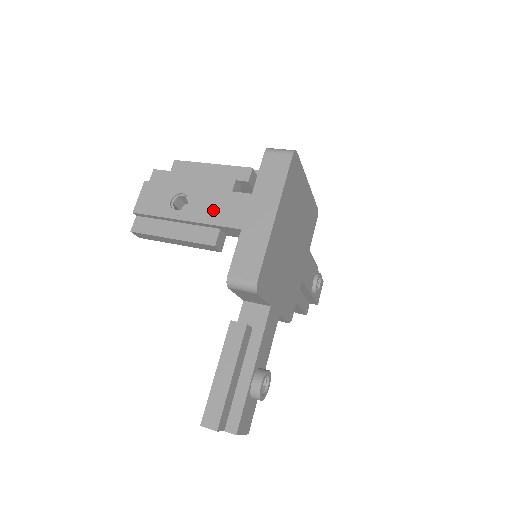
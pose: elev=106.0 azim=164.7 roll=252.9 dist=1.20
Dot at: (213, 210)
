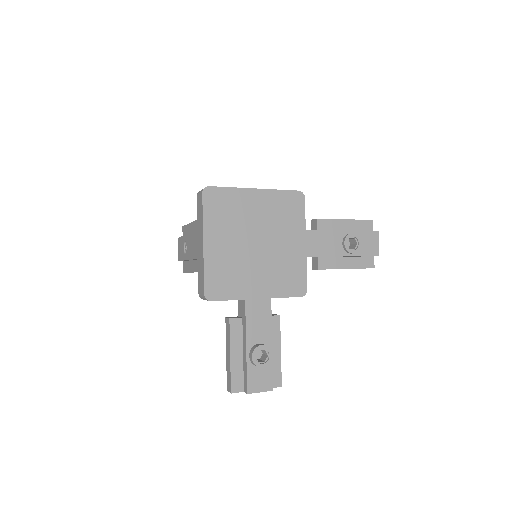
Dot at: (191, 249)
